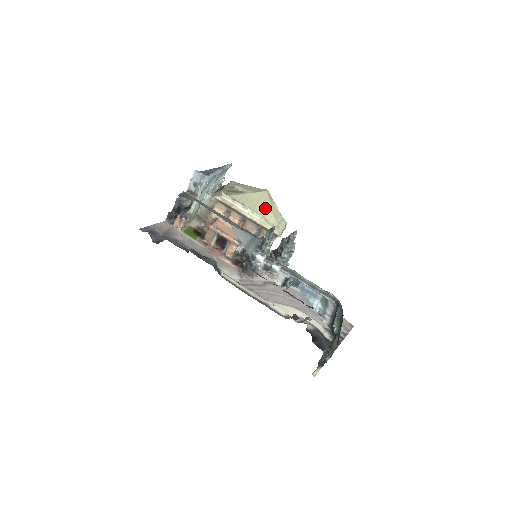
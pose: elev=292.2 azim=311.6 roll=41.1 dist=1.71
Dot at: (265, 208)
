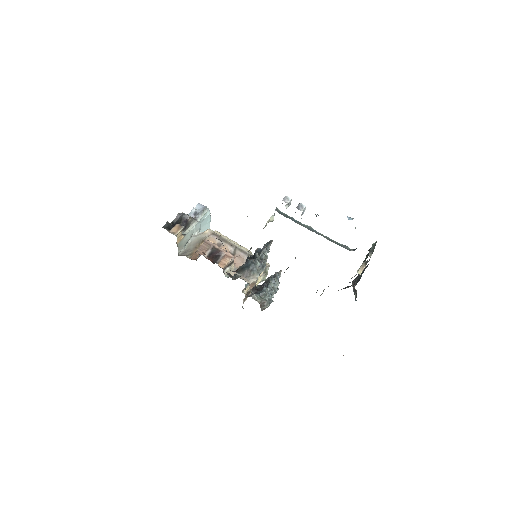
Dot at: occluded
